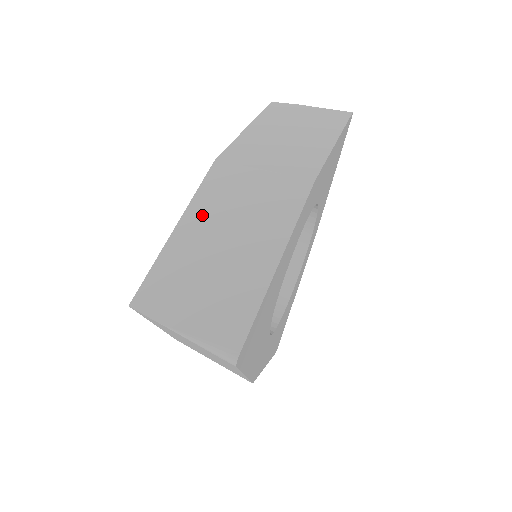
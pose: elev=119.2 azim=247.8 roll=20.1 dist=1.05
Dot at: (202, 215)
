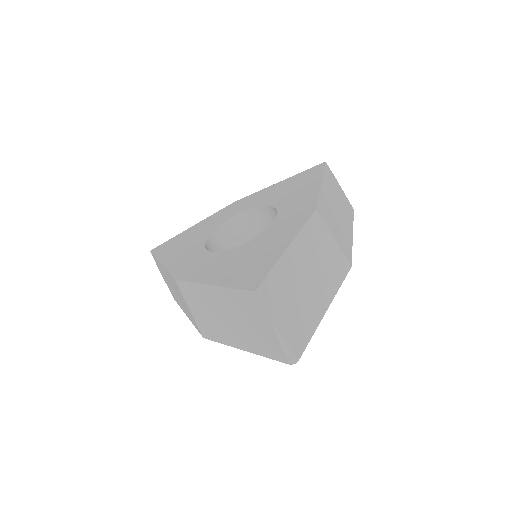
Dot at: (302, 249)
